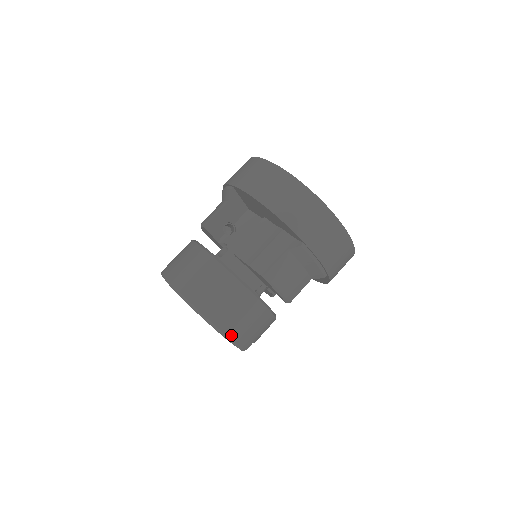
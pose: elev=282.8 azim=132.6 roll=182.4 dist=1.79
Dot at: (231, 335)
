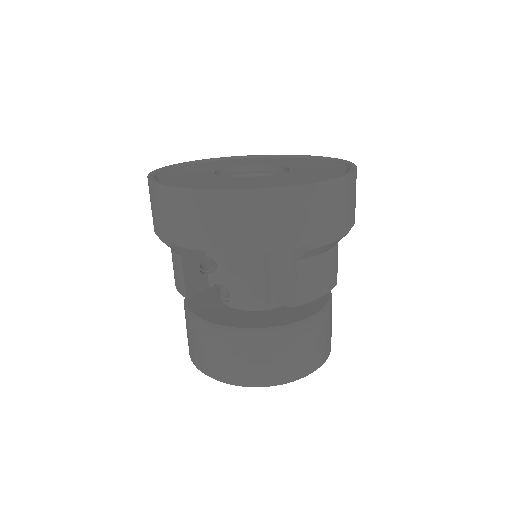
Dot at: (314, 368)
